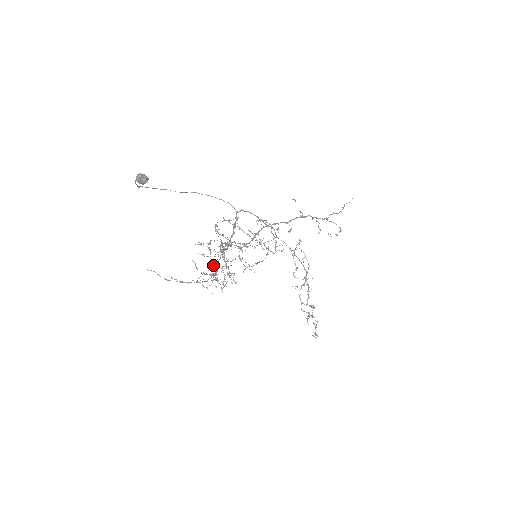
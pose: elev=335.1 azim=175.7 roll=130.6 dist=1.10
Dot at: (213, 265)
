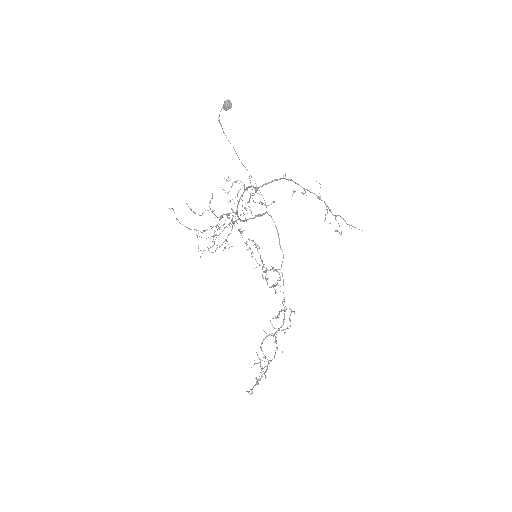
Dot at: occluded
